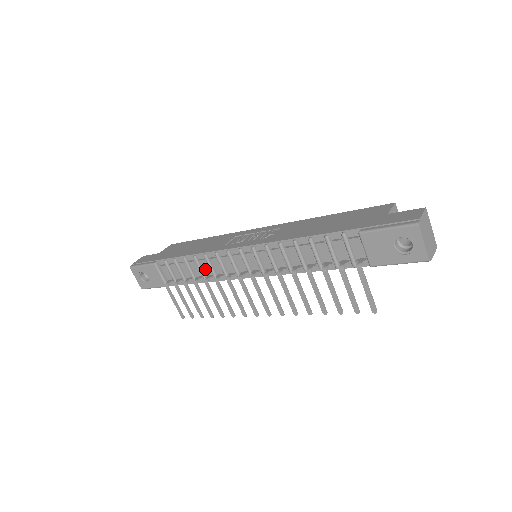
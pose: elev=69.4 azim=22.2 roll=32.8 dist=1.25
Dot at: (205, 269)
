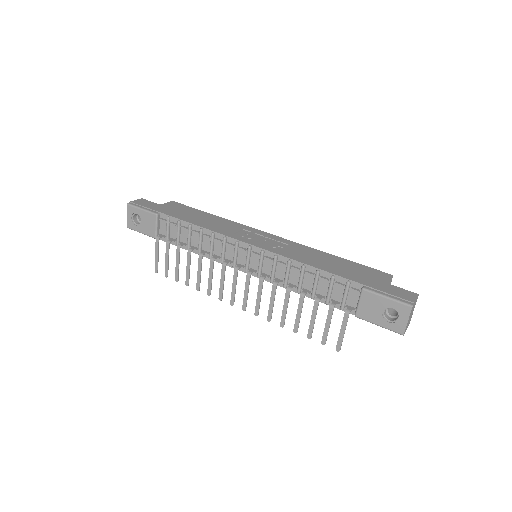
Dot at: (204, 244)
